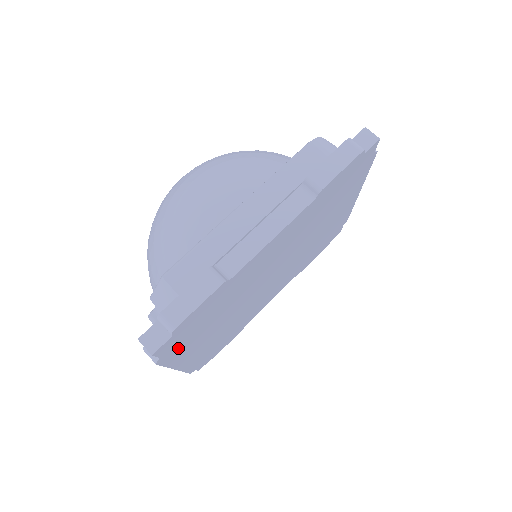
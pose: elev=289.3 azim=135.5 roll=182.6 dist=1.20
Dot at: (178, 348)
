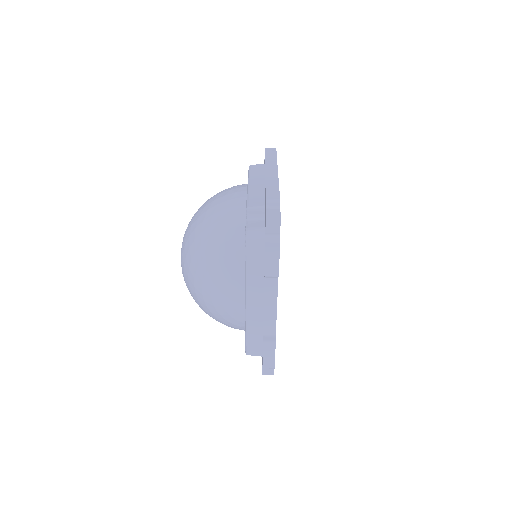
Dot at: occluded
